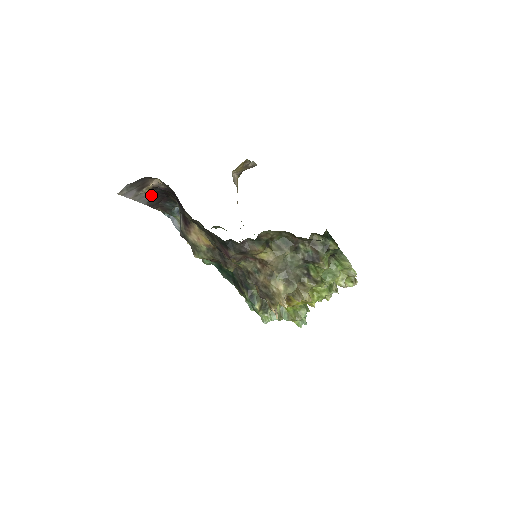
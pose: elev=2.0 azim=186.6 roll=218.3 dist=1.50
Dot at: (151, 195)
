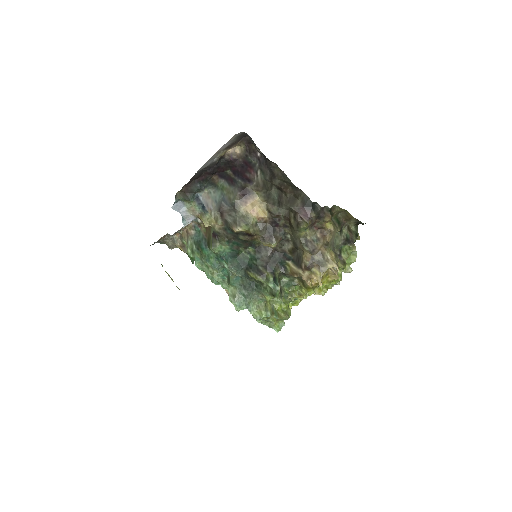
Dot at: (212, 163)
